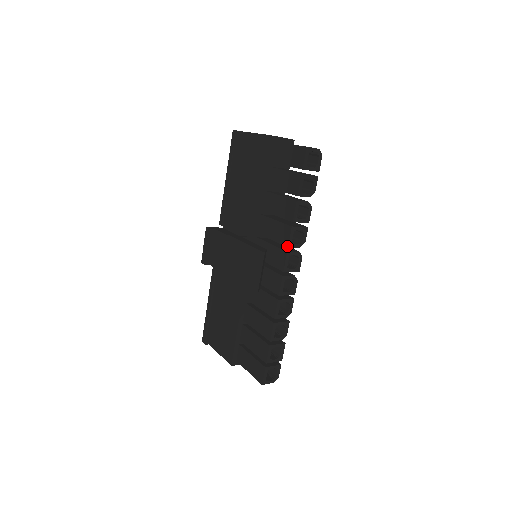
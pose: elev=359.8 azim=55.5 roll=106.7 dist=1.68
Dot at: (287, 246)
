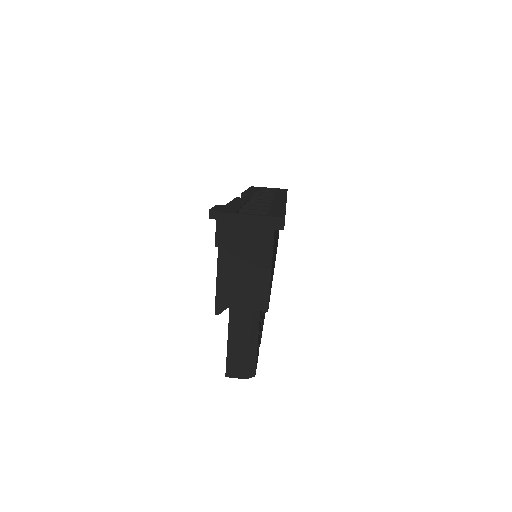
Dot at: occluded
